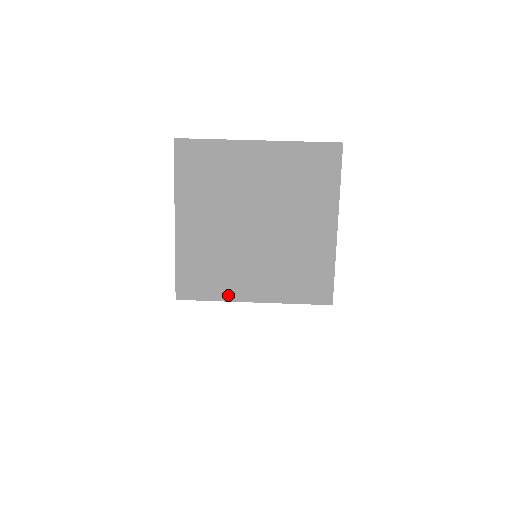
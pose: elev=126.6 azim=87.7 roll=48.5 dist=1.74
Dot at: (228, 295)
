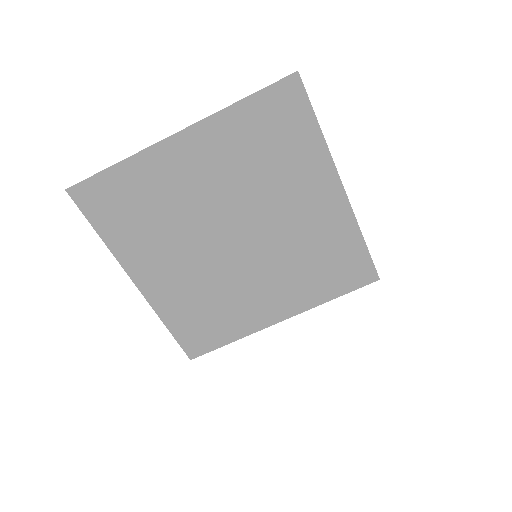
Dot at: (247, 328)
